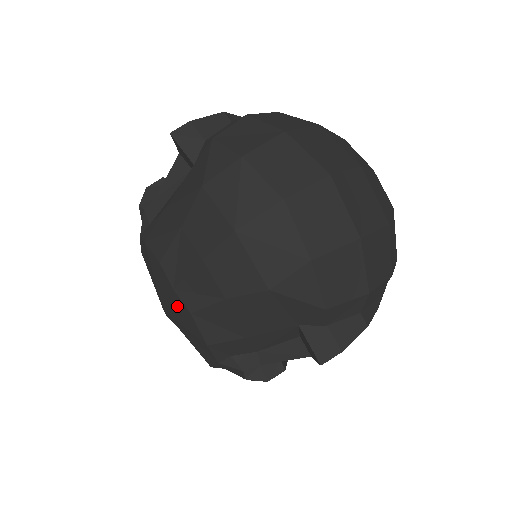
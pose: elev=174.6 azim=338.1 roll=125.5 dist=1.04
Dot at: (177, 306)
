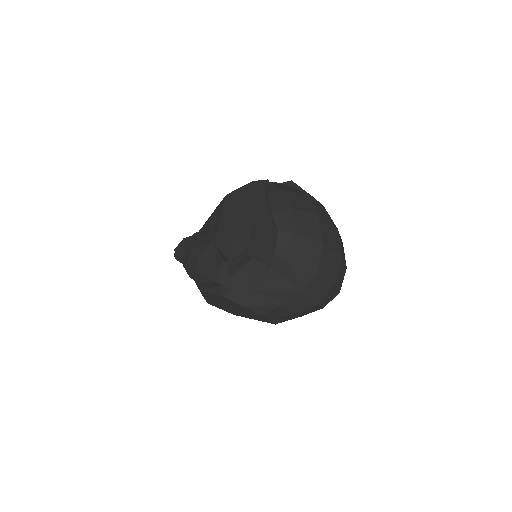
Dot at: (262, 320)
